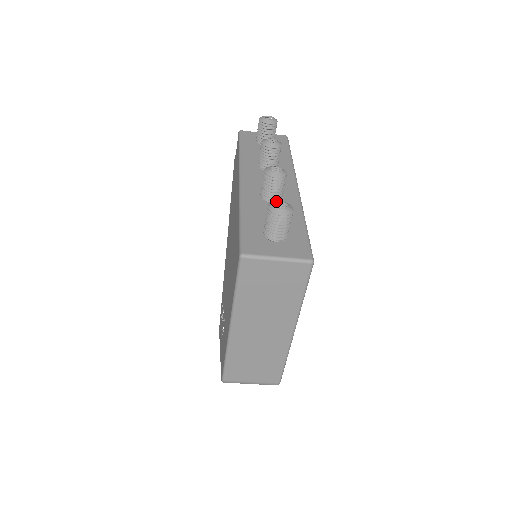
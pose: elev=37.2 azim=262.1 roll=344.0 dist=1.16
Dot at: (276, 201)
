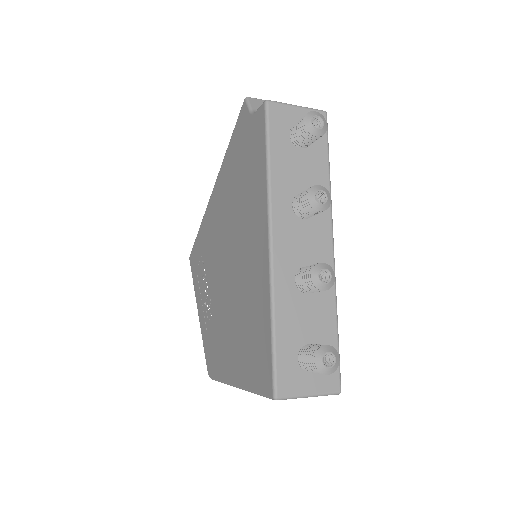
Dot at: (324, 350)
